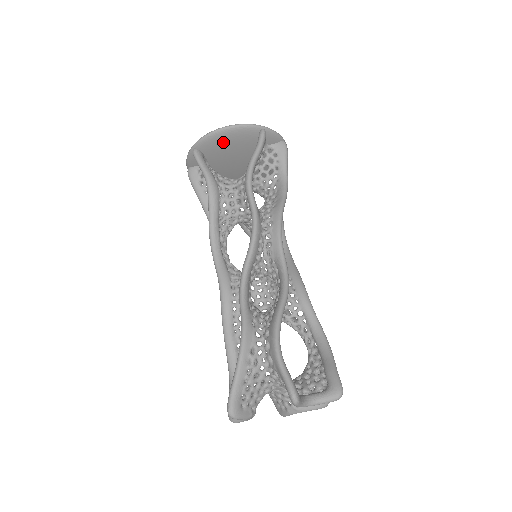
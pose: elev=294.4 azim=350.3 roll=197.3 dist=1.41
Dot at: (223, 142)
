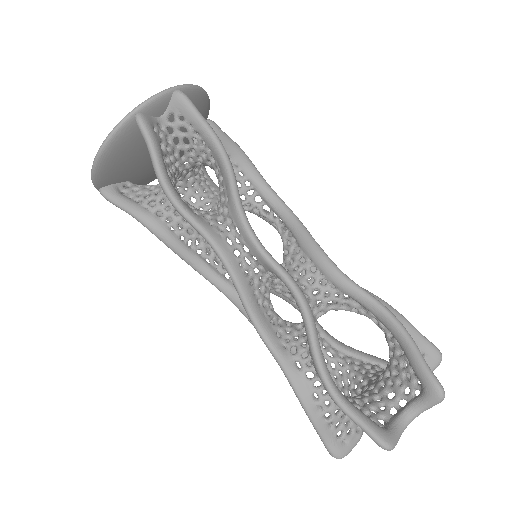
Dot at: (115, 164)
